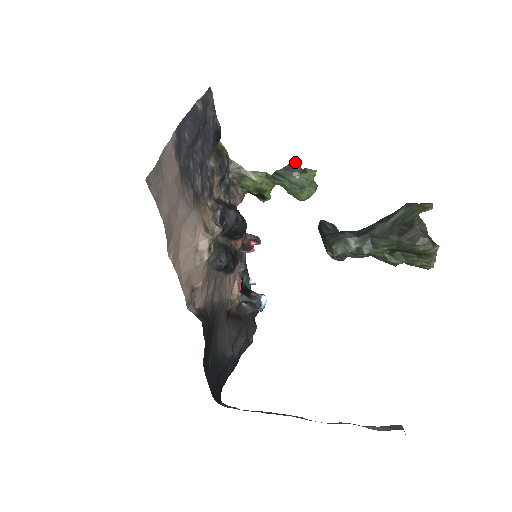
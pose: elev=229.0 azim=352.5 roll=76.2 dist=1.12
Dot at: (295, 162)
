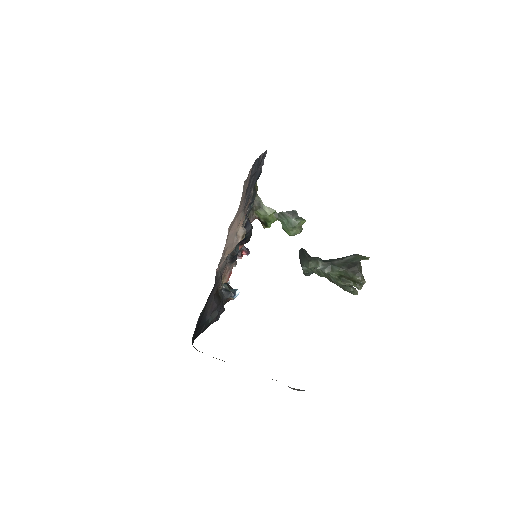
Dot at: (296, 211)
